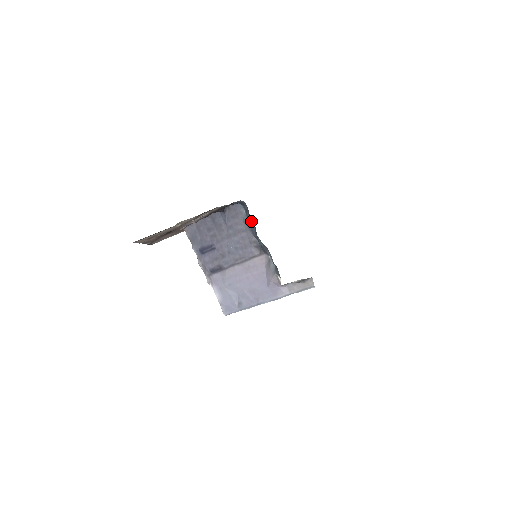
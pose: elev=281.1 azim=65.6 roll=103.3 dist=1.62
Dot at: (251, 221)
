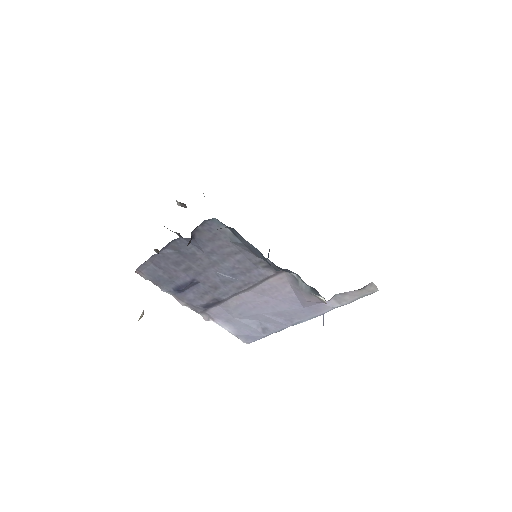
Dot at: (249, 245)
